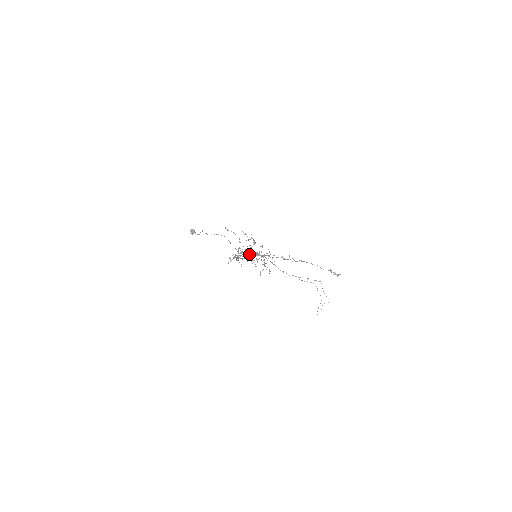
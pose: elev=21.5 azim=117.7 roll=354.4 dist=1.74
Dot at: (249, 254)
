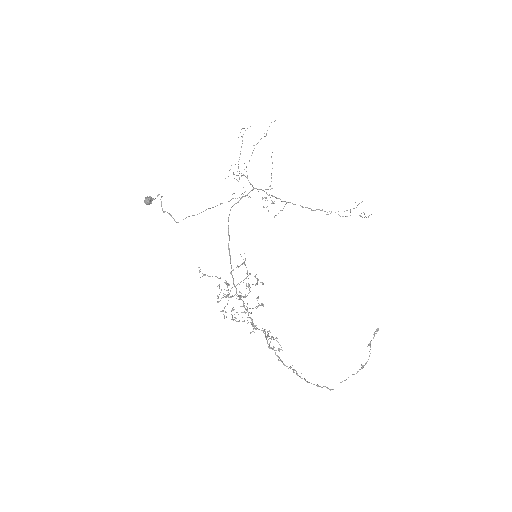
Dot at: occluded
